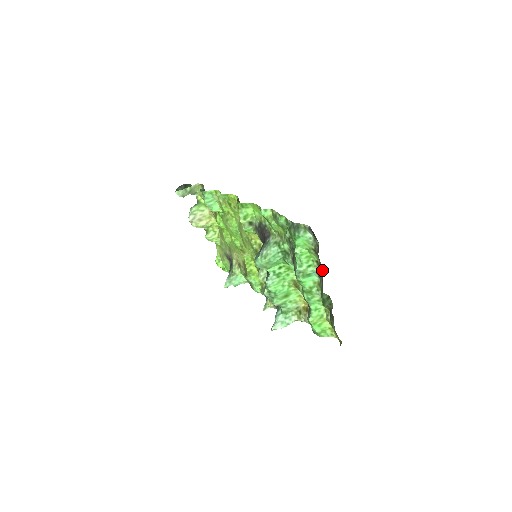
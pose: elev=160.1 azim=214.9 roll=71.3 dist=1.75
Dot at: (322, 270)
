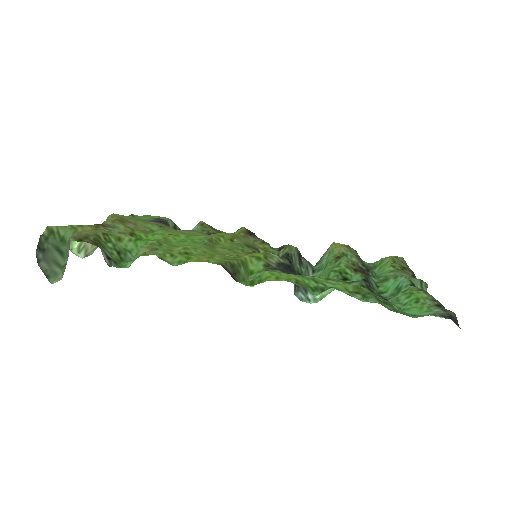
Dot at: occluded
